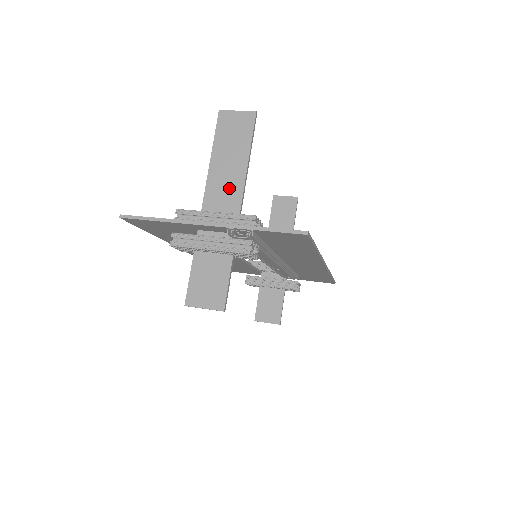
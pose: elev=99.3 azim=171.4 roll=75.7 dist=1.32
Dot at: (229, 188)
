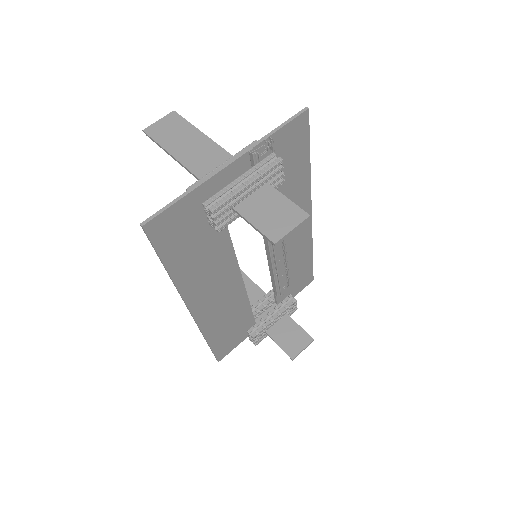
Dot at: (210, 156)
